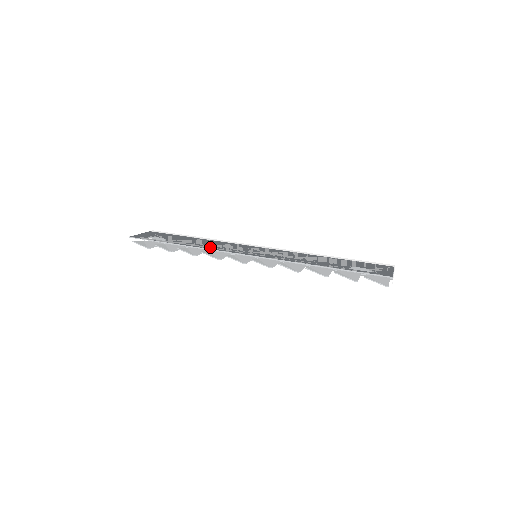
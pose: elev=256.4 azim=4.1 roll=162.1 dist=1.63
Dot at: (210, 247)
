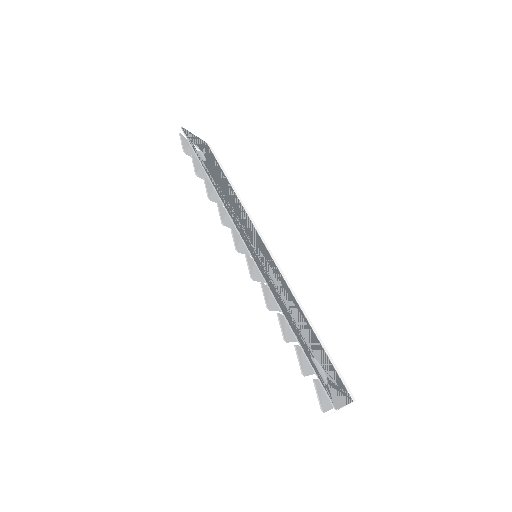
Dot at: (228, 206)
